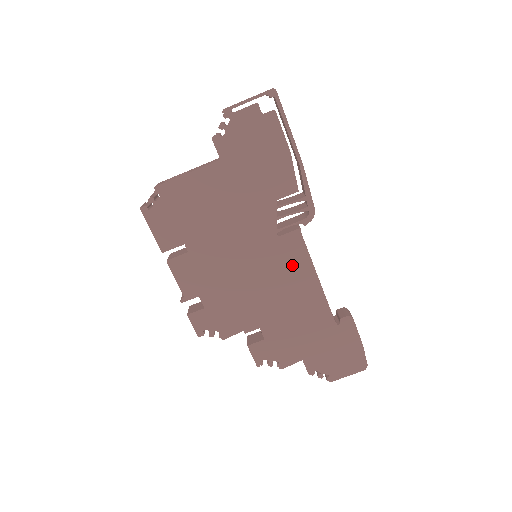
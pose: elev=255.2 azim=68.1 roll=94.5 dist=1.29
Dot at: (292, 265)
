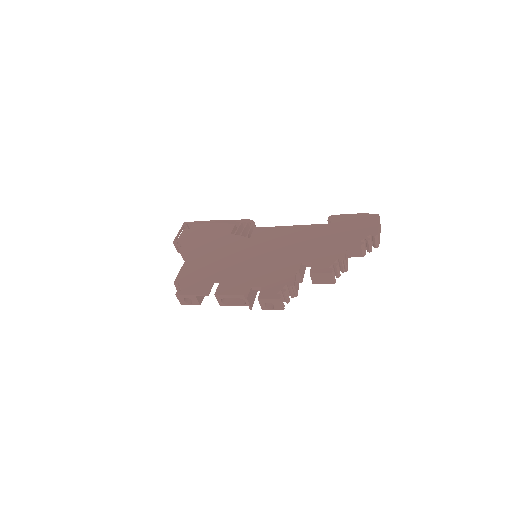
Dot at: (272, 236)
